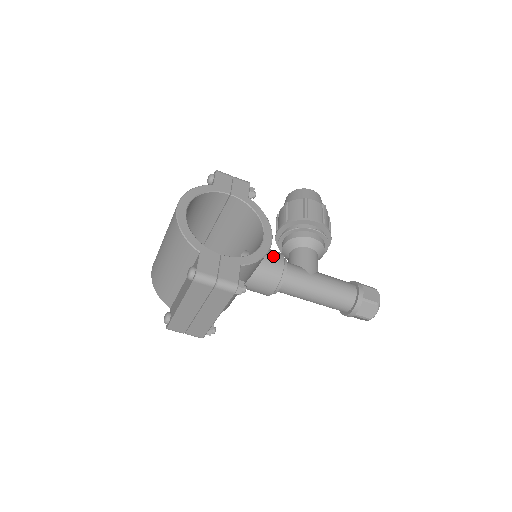
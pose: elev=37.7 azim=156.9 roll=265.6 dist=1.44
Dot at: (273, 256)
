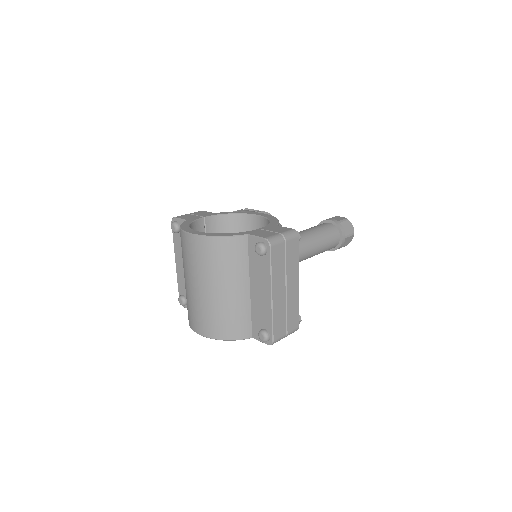
Dot at: occluded
